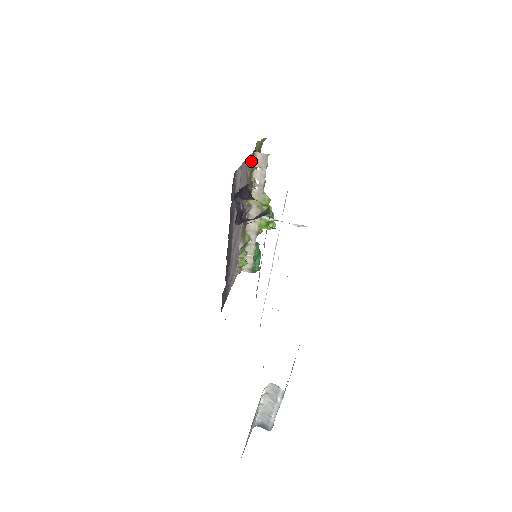
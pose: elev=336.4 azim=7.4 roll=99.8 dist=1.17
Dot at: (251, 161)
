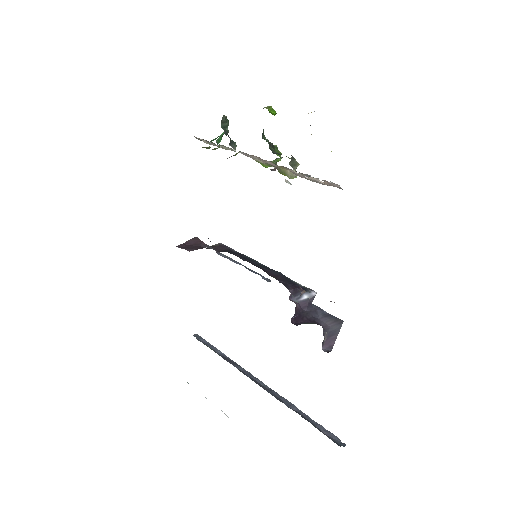
Dot at: occluded
